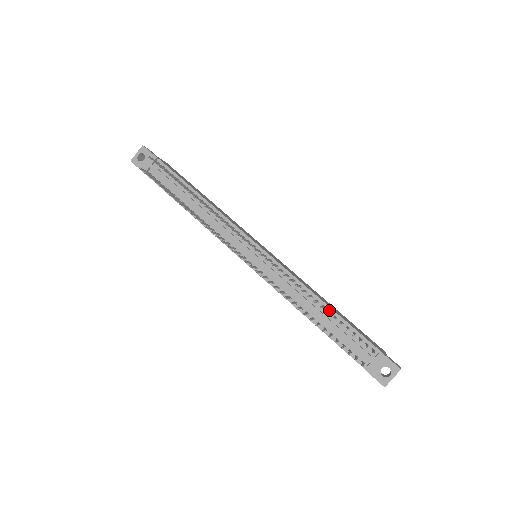
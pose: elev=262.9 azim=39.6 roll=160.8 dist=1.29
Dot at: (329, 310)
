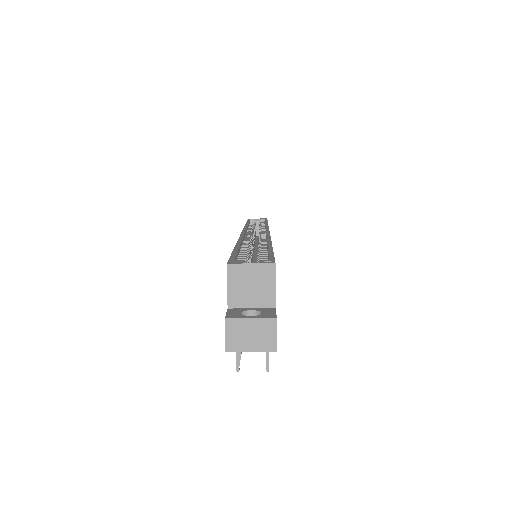
Dot at: occluded
